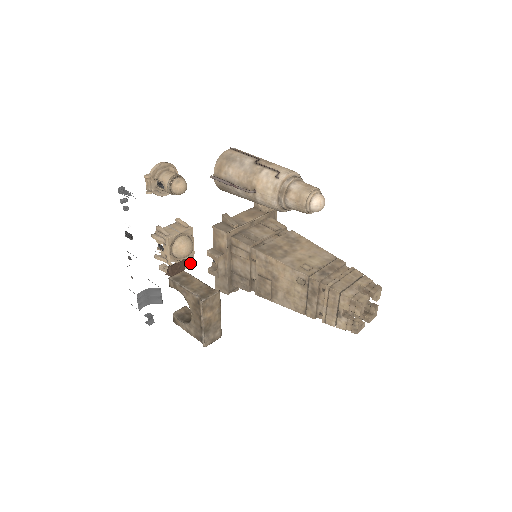
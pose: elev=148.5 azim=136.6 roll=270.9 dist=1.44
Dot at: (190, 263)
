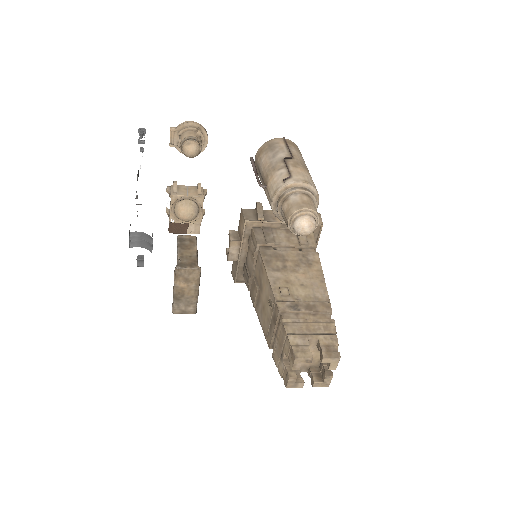
Dot at: (195, 230)
